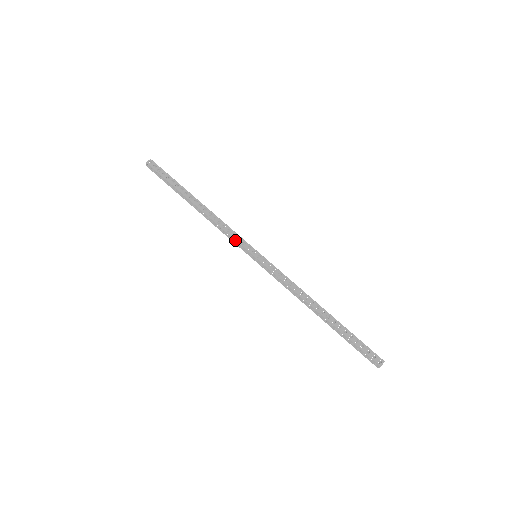
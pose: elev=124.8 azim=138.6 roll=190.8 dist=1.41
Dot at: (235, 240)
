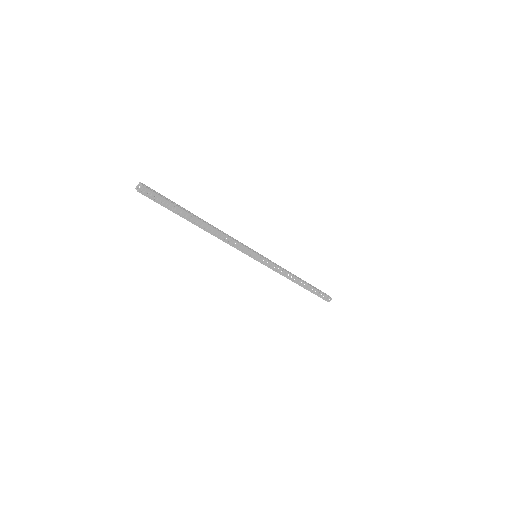
Dot at: occluded
